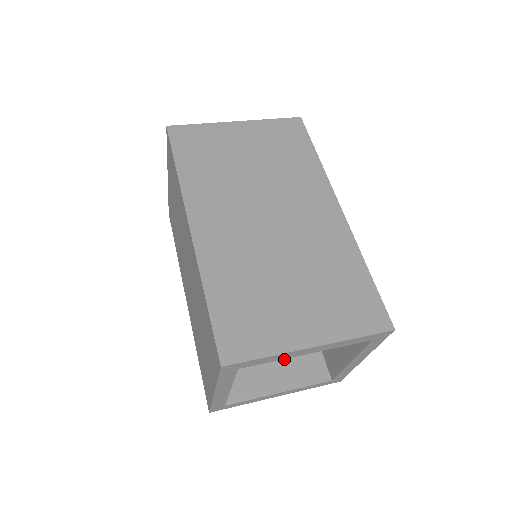
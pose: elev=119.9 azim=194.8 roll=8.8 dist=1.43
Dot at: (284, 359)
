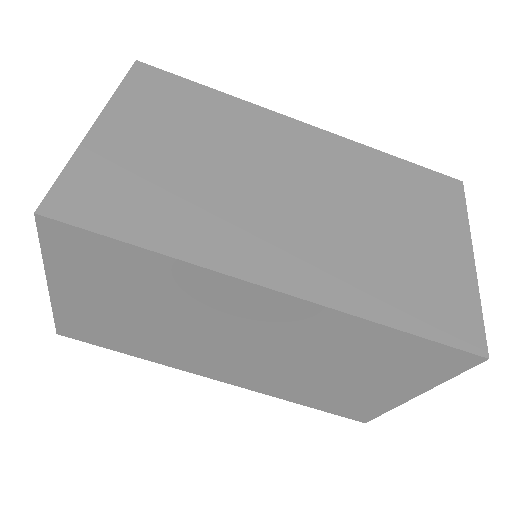
Dot at: occluded
